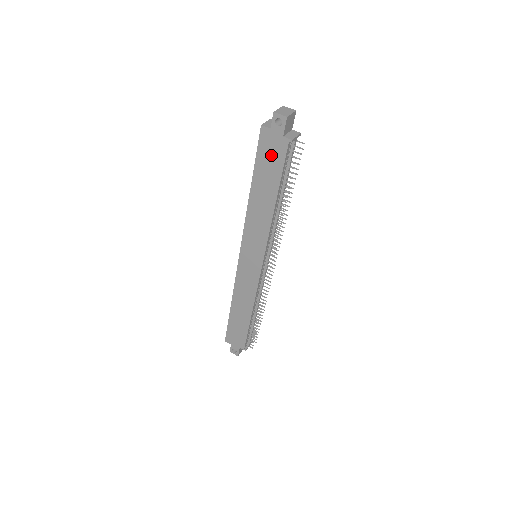
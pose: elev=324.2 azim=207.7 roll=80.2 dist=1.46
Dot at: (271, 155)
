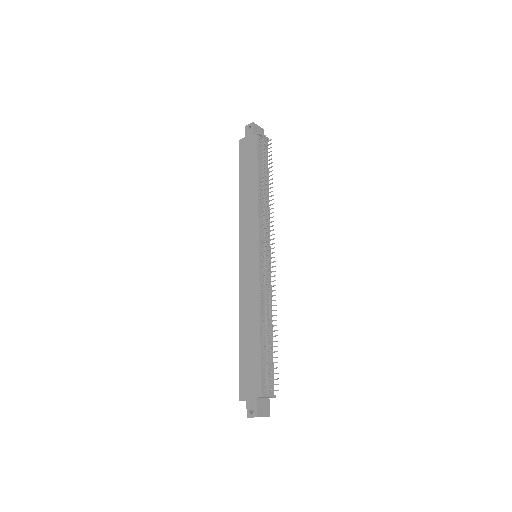
Dot at: (248, 152)
